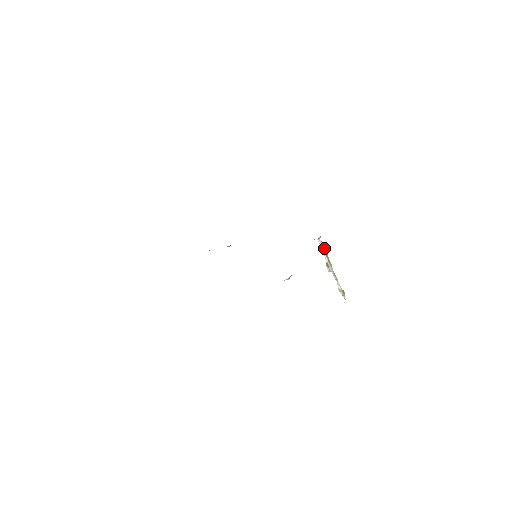
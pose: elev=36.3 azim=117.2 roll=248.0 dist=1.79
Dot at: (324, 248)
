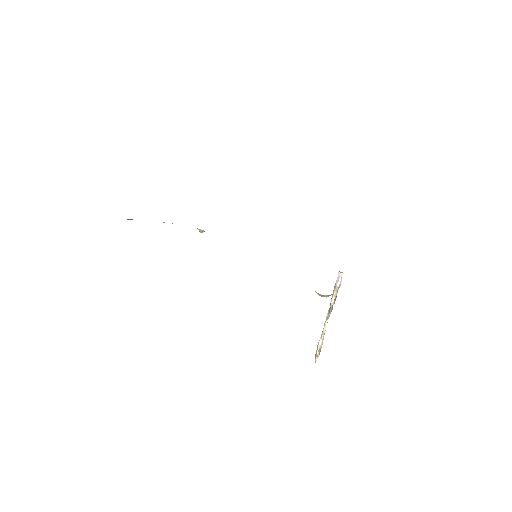
Dot at: occluded
